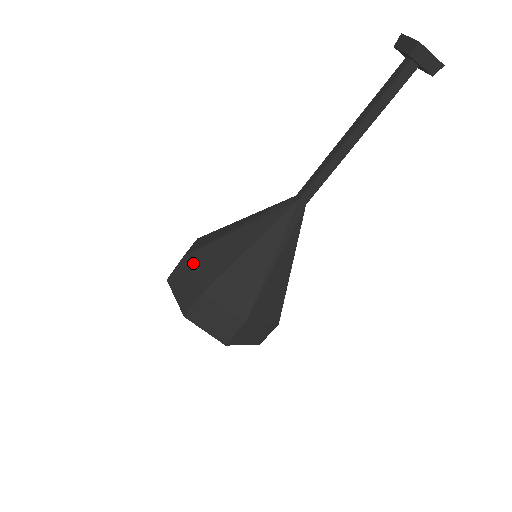
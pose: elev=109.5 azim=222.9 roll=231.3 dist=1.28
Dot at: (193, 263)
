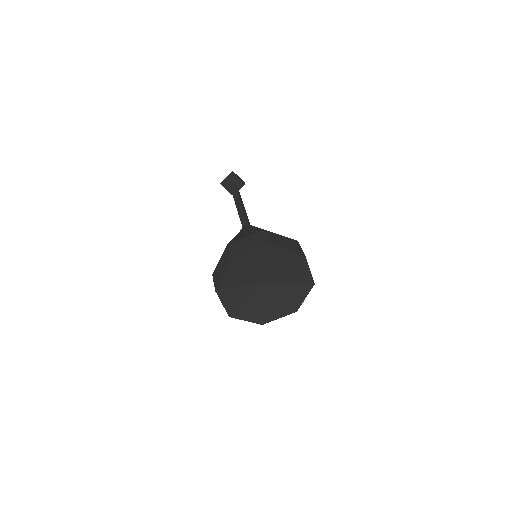
Dot at: (238, 239)
